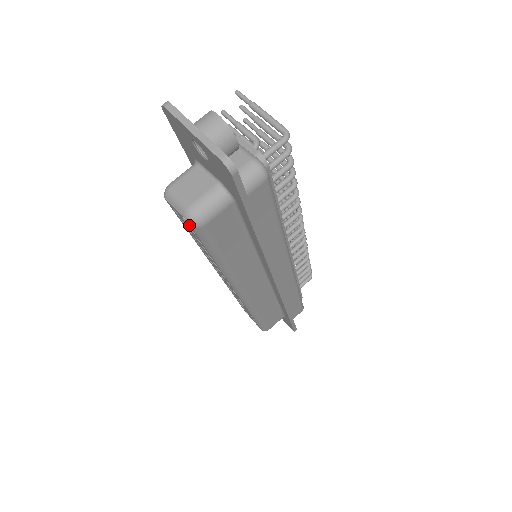
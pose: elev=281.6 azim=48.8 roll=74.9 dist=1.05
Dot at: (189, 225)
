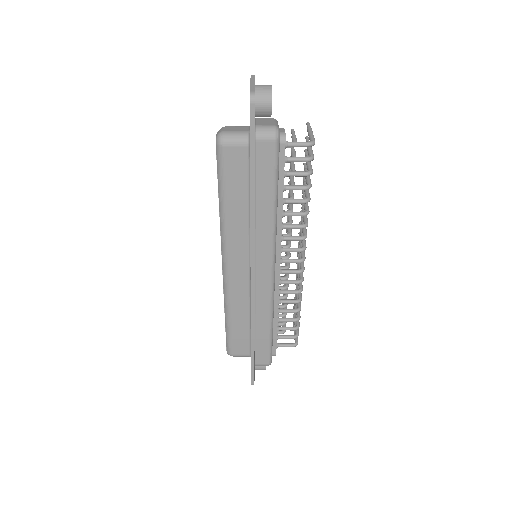
Dot at: (216, 145)
